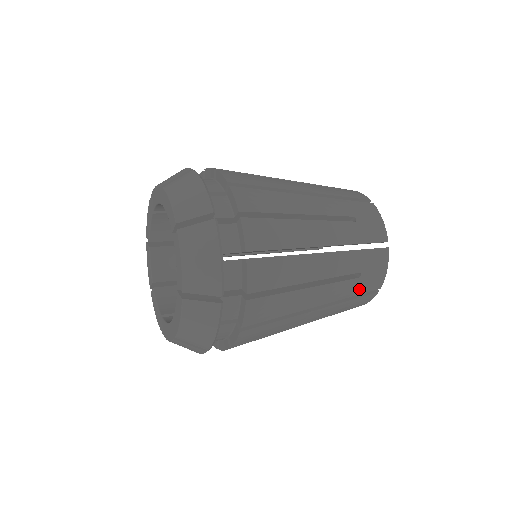
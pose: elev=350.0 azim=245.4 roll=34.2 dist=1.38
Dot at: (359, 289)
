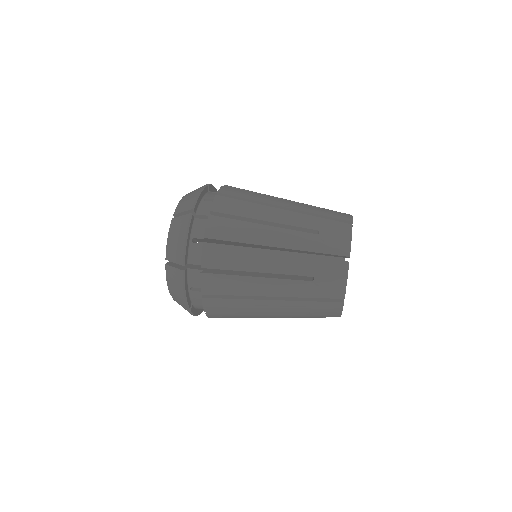
Dot at: occluded
